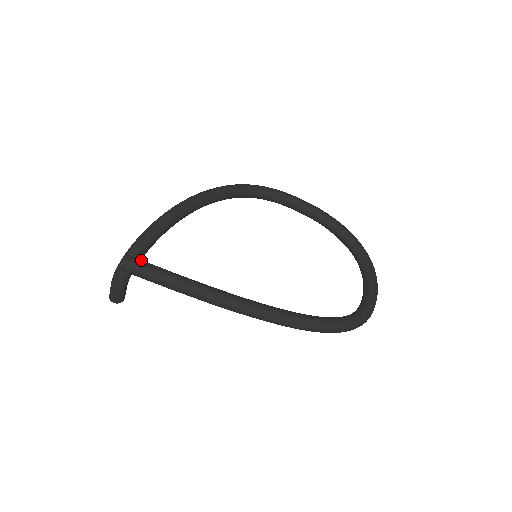
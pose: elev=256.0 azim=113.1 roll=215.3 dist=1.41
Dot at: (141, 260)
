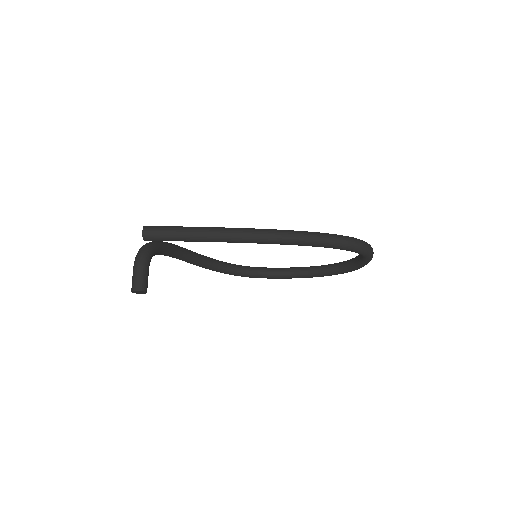
Dot at: occluded
